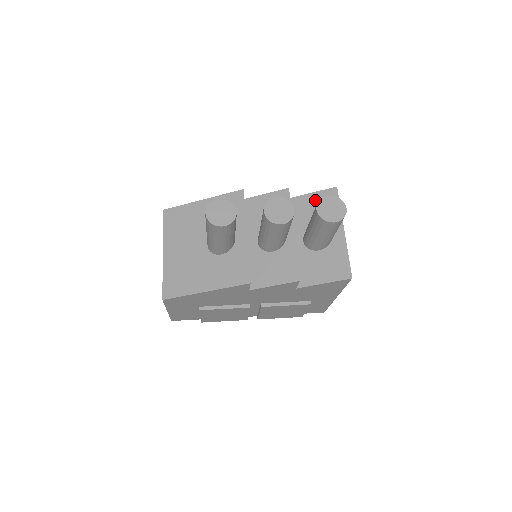
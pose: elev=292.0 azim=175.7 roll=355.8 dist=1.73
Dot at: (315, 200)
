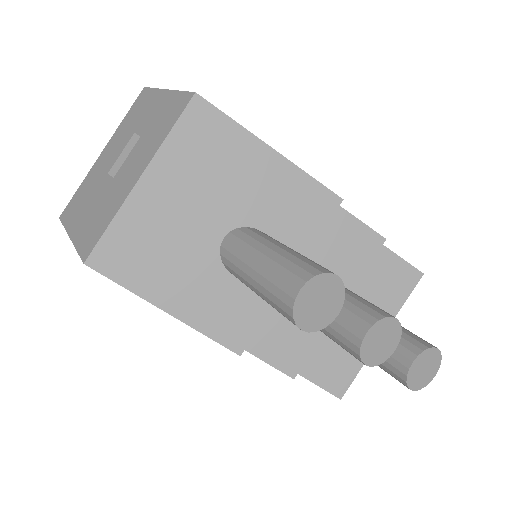
Dot at: (389, 266)
